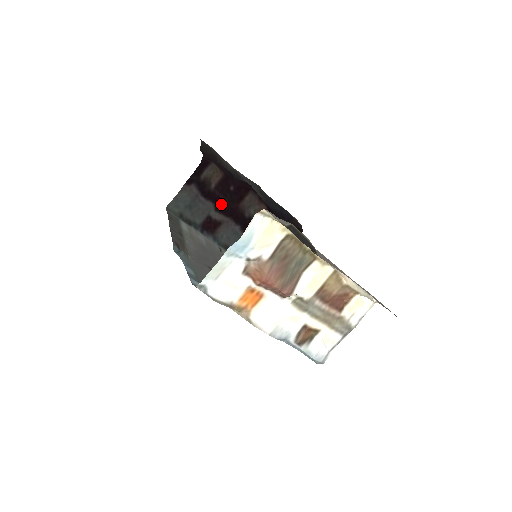
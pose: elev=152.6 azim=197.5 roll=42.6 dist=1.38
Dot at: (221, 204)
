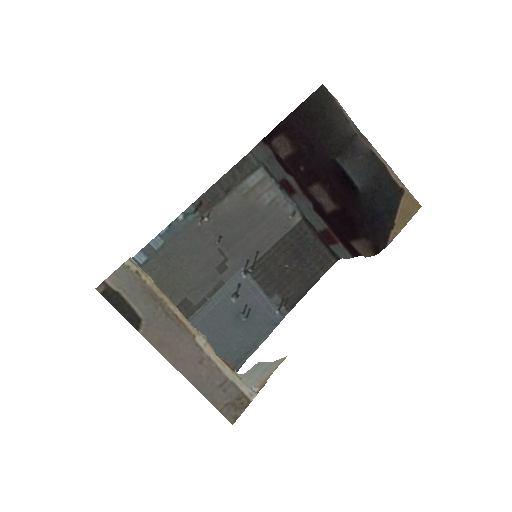
Dot at: (296, 175)
